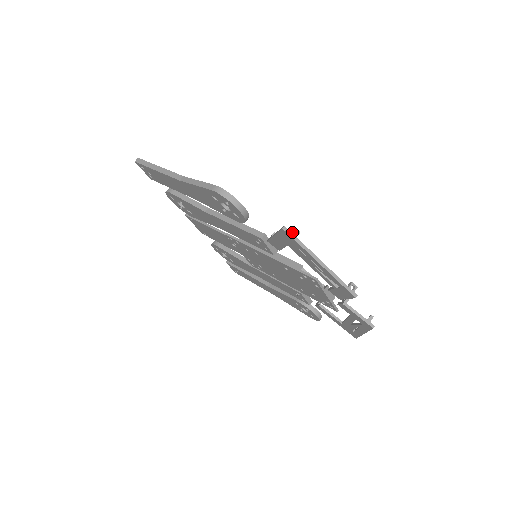
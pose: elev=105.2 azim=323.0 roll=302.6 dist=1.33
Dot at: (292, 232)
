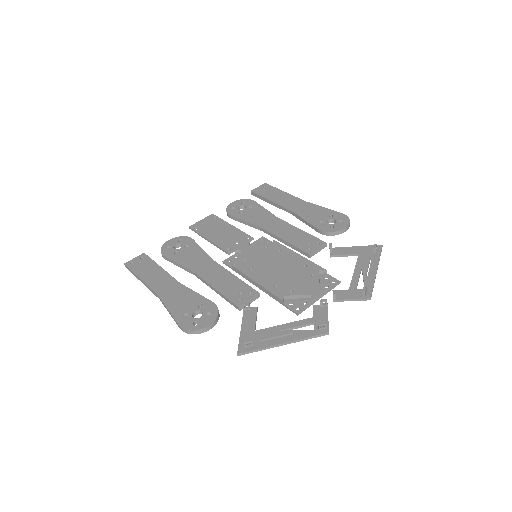
Dot at: (246, 346)
